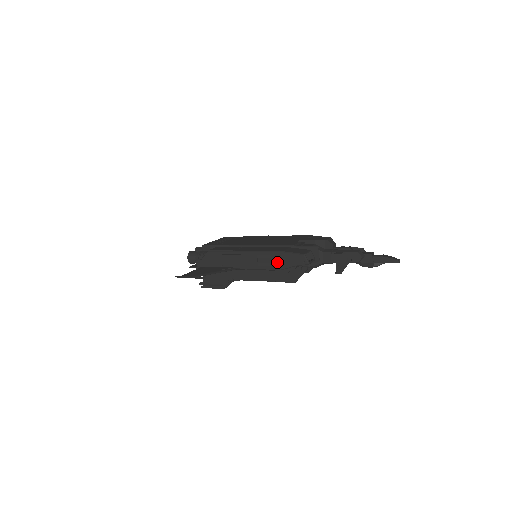
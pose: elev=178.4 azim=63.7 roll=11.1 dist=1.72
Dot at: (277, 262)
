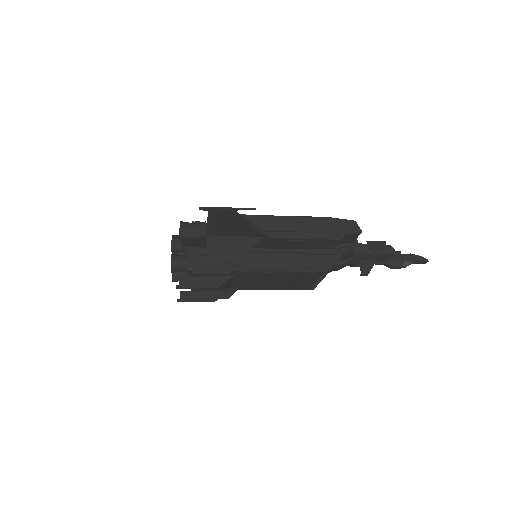
Dot at: (322, 228)
